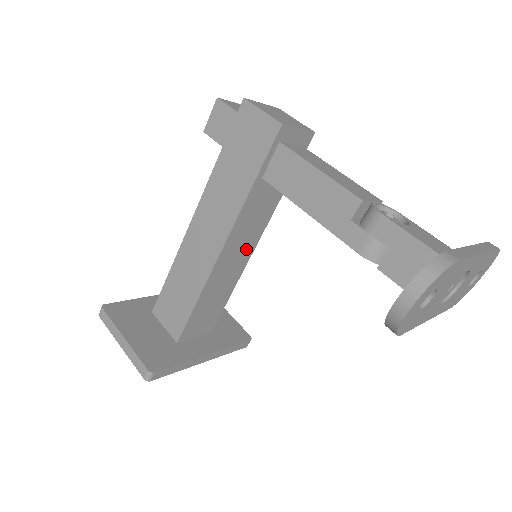
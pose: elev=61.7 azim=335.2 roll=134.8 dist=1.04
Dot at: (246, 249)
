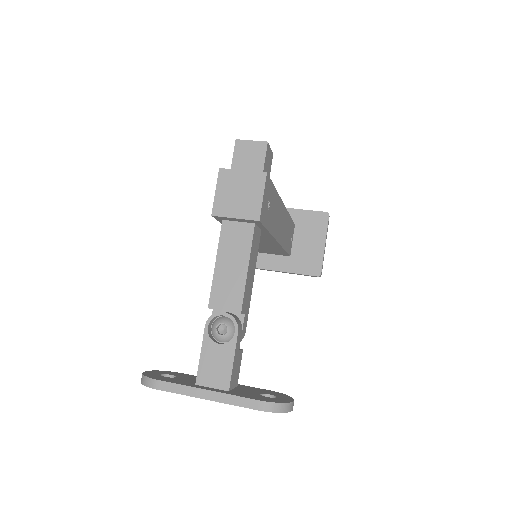
Dot at: (268, 242)
